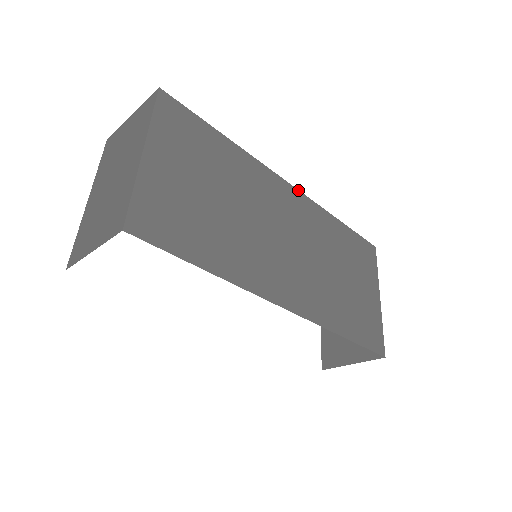
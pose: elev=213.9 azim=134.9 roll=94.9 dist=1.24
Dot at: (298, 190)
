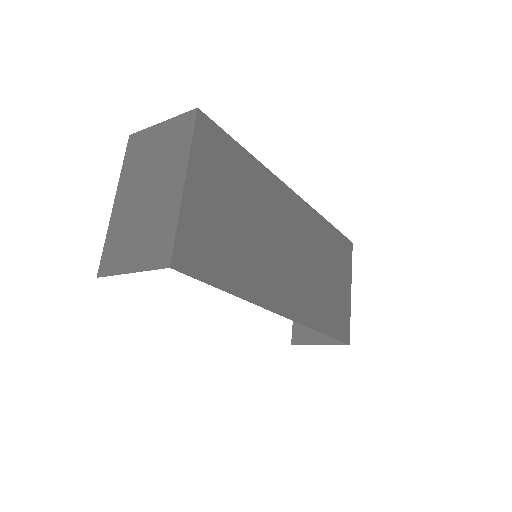
Dot at: (300, 197)
